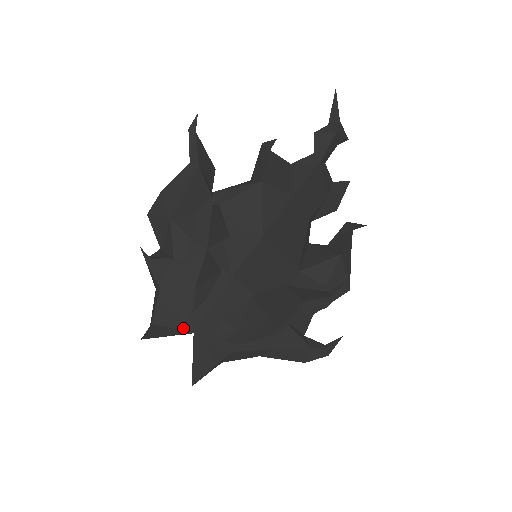
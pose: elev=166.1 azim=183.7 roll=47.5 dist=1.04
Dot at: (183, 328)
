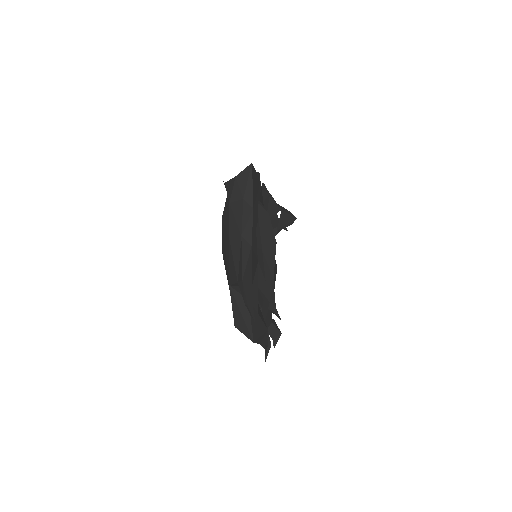
Dot at: occluded
